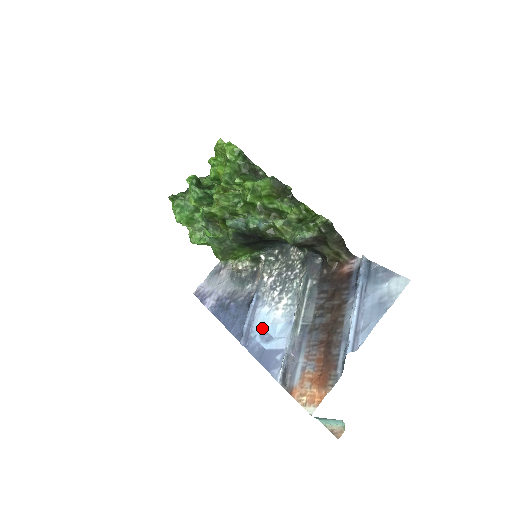
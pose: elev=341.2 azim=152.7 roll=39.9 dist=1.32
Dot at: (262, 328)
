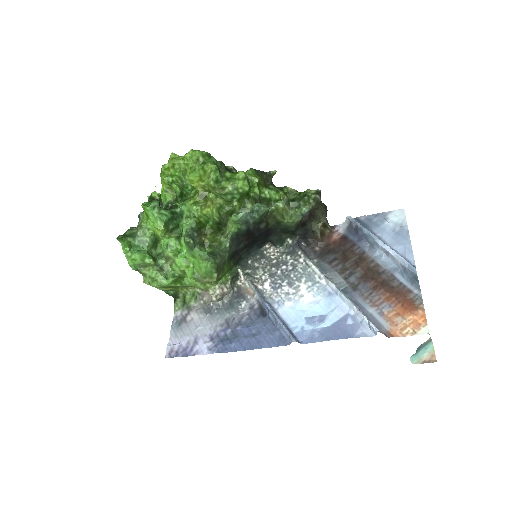
Dot at: (303, 317)
